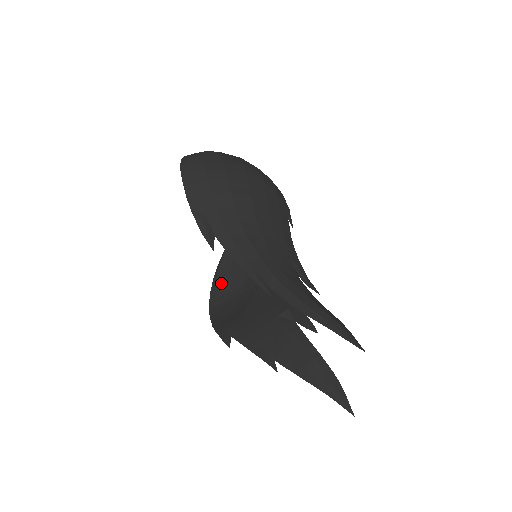
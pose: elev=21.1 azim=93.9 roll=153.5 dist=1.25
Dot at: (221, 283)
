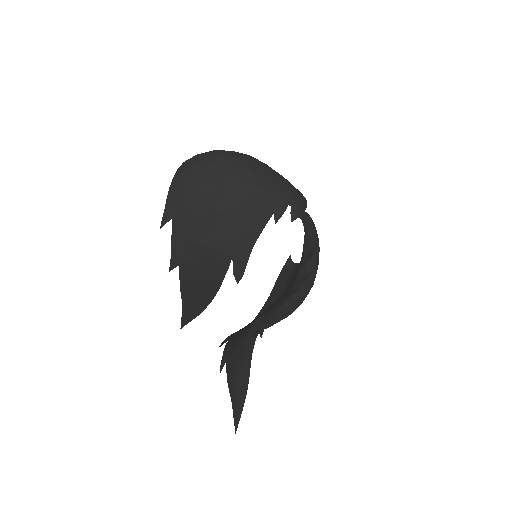
Dot at: (272, 296)
